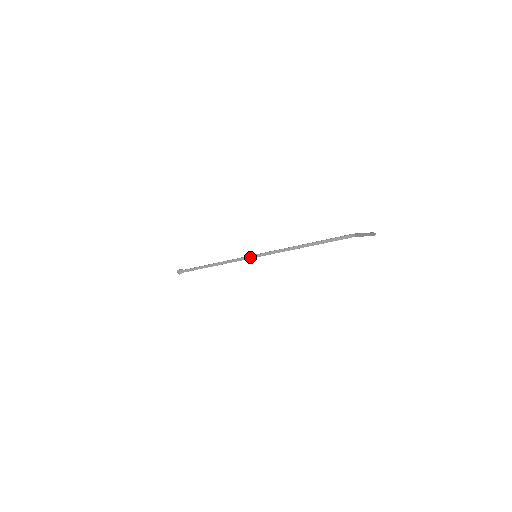
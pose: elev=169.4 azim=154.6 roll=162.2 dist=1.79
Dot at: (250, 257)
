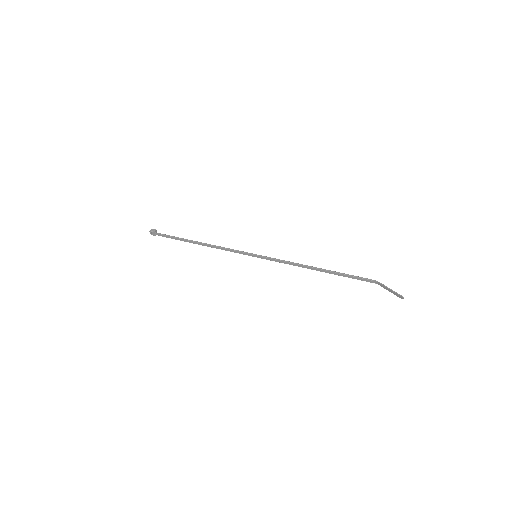
Dot at: (248, 254)
